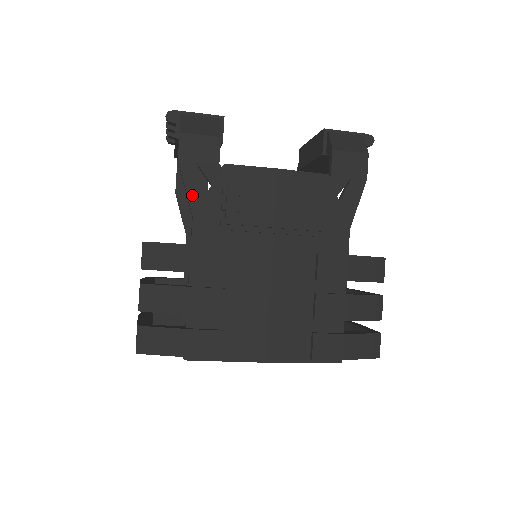
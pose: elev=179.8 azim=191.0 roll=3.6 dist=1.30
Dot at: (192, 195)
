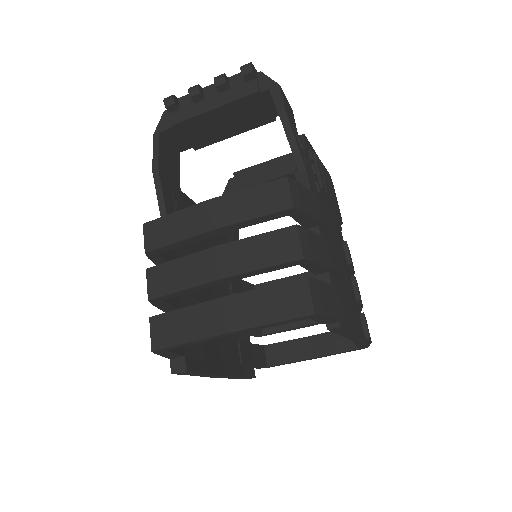
Dot at: (299, 149)
